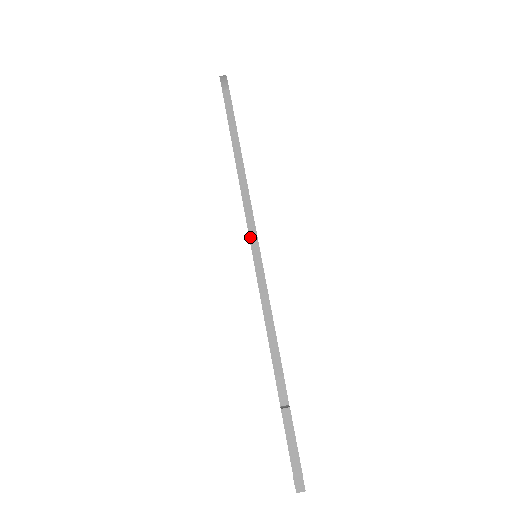
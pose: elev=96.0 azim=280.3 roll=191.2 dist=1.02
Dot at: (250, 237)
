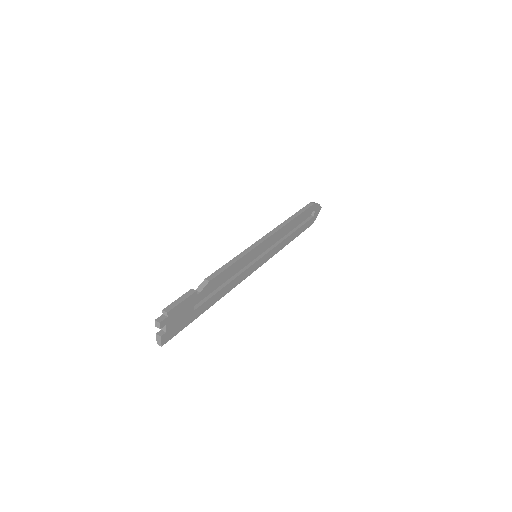
Dot at: (260, 239)
